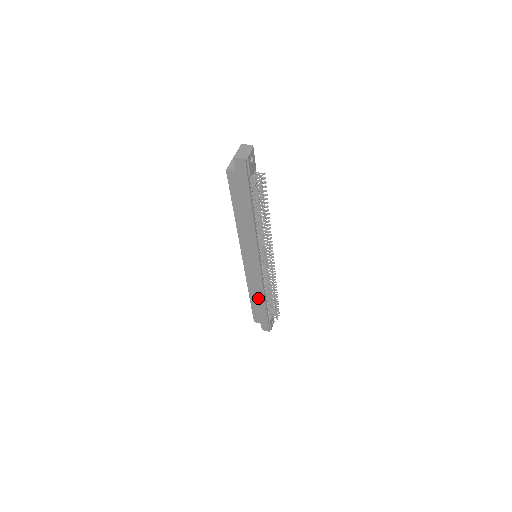
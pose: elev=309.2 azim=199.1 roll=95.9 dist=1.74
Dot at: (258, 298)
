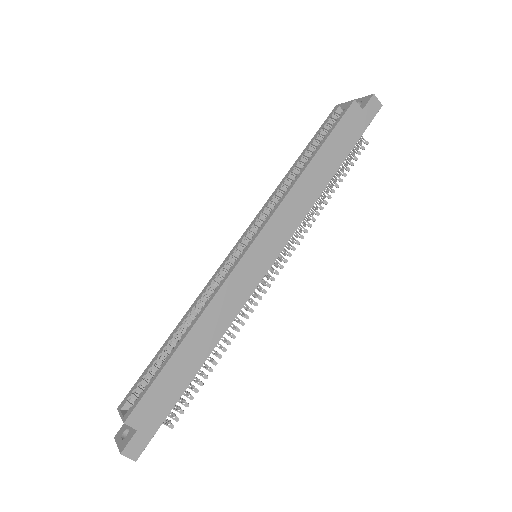
Dot at: (200, 346)
